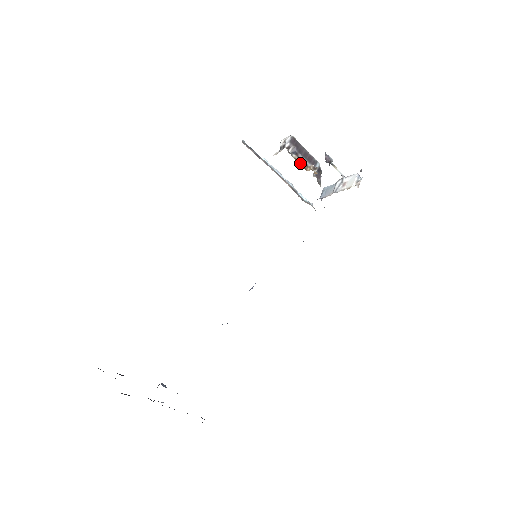
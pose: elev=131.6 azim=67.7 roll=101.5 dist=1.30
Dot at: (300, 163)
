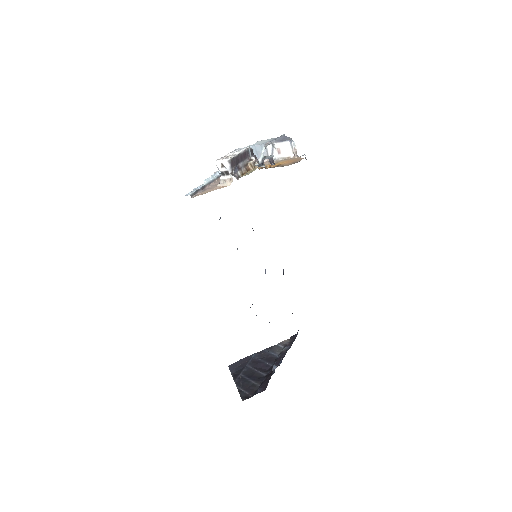
Dot at: (244, 171)
